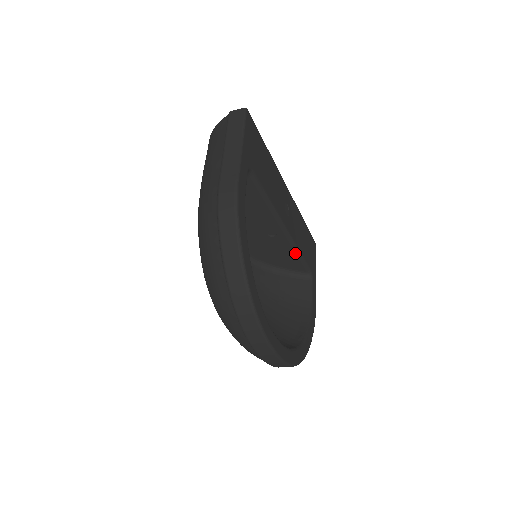
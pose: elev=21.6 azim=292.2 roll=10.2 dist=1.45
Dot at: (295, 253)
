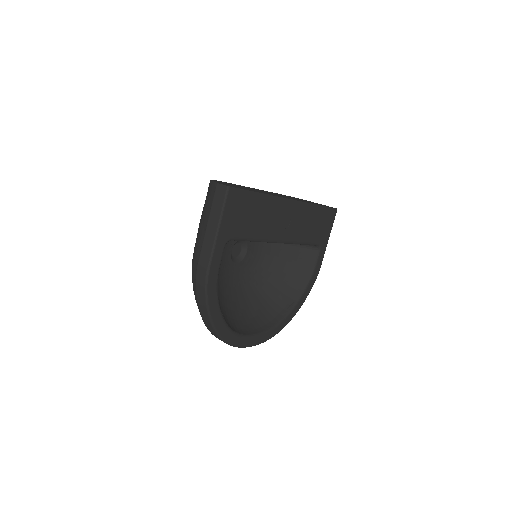
Dot at: occluded
